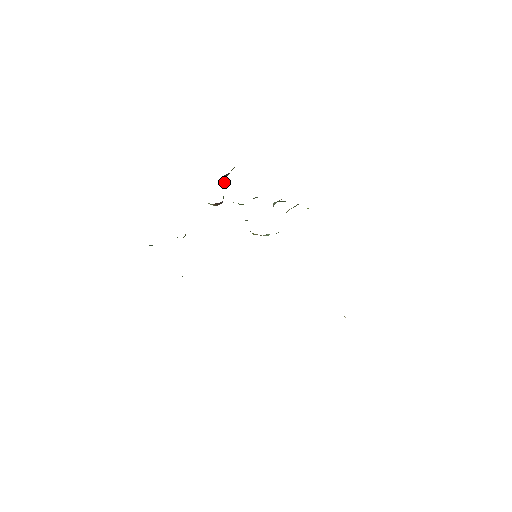
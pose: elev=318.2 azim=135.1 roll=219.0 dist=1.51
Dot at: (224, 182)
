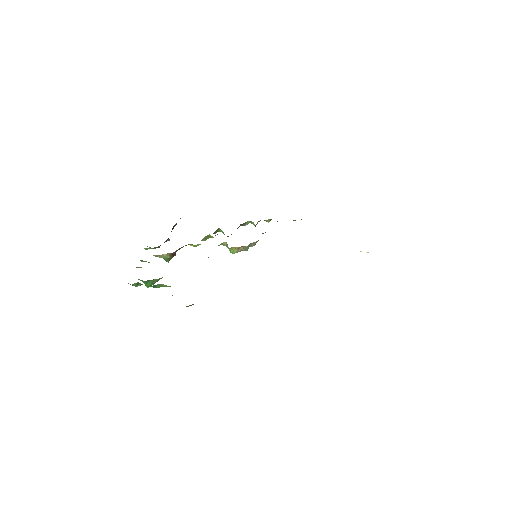
Dot at: occluded
